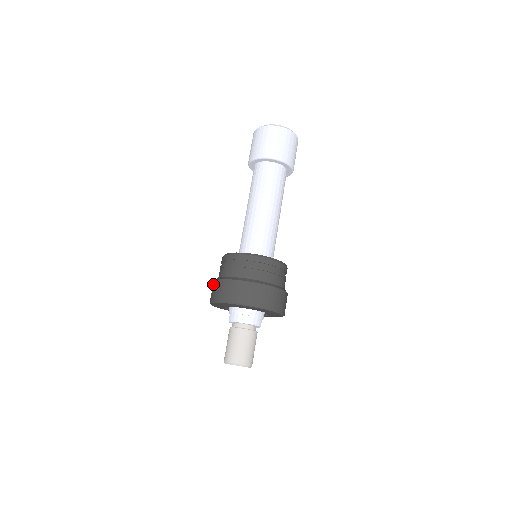
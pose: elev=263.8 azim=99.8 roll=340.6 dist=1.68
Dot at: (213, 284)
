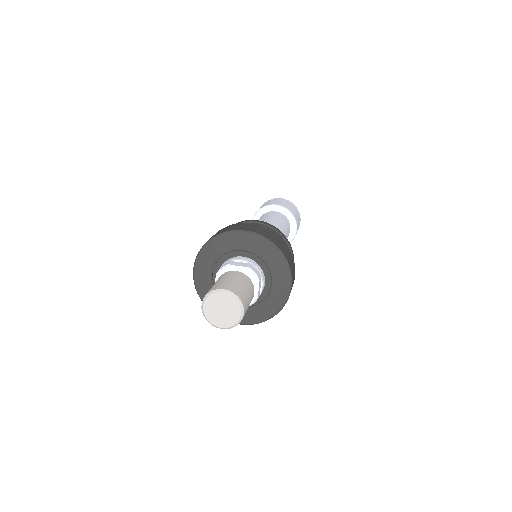
Dot at: occluded
